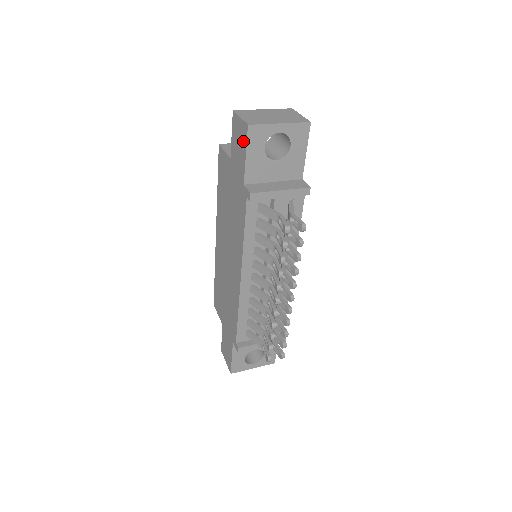
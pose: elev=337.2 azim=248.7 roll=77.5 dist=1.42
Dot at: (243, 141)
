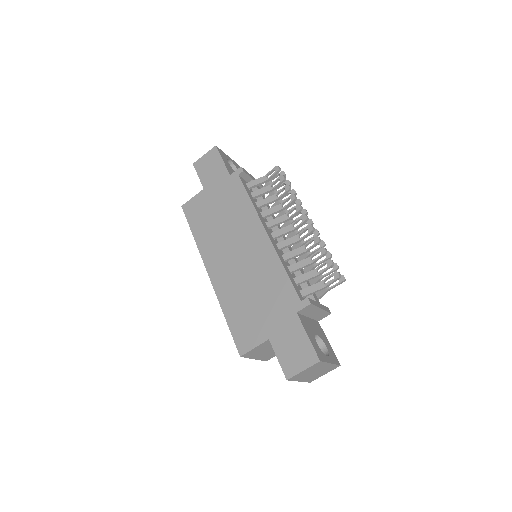
Dot at: (215, 158)
